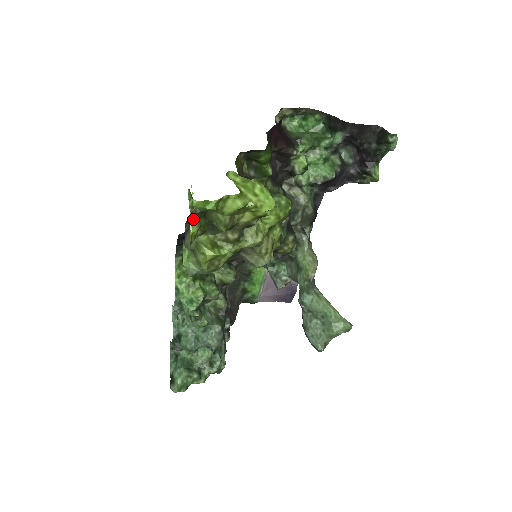
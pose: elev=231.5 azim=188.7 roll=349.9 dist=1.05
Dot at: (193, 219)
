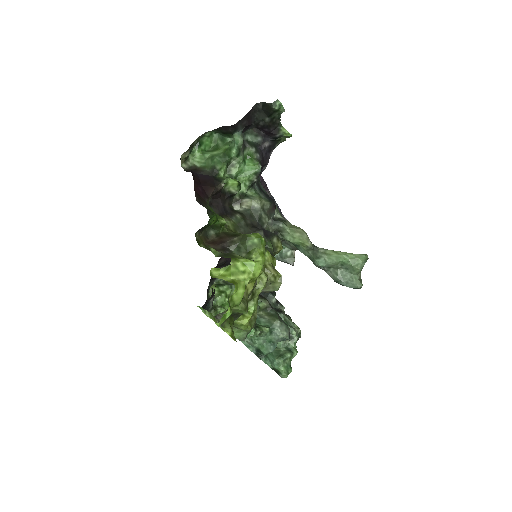
Dot at: (223, 327)
